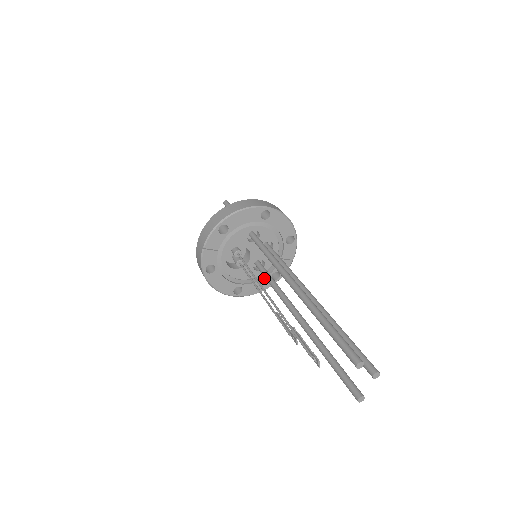
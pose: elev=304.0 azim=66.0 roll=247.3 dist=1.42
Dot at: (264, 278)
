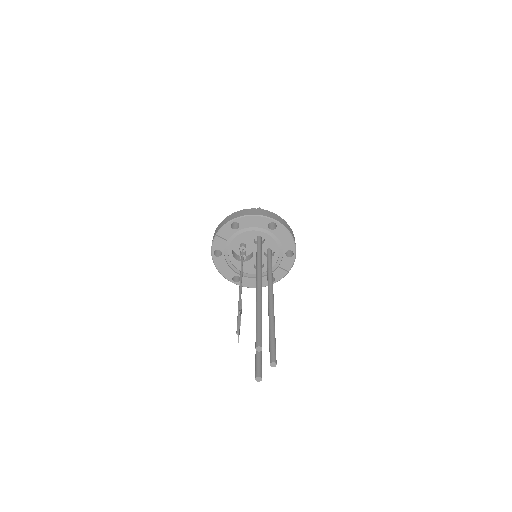
Dot at: occluded
